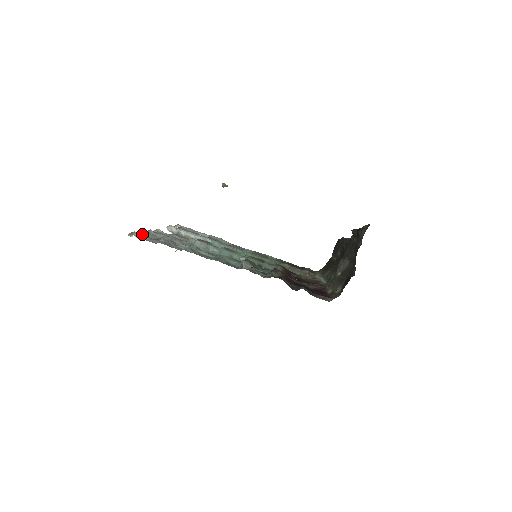
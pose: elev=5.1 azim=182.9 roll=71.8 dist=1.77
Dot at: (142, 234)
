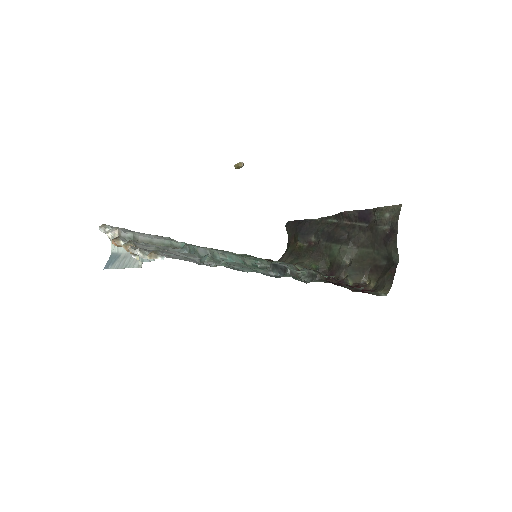
Dot at: (151, 251)
